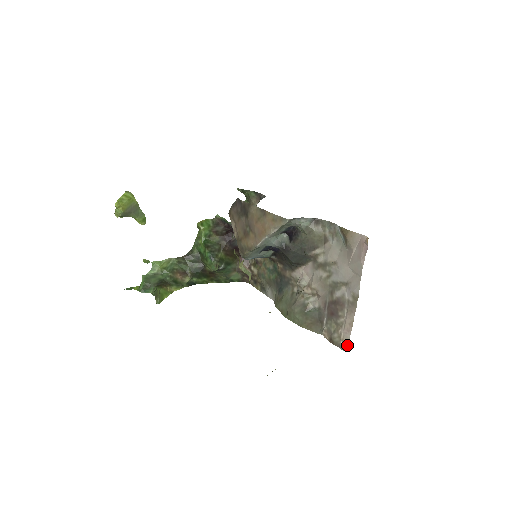
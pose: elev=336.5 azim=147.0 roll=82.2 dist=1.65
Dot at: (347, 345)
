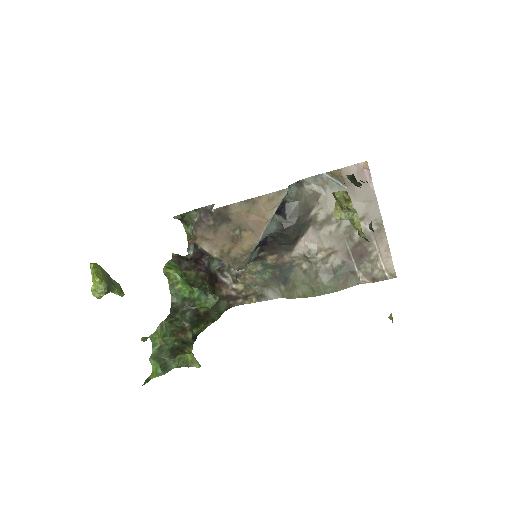
Dot at: (394, 271)
